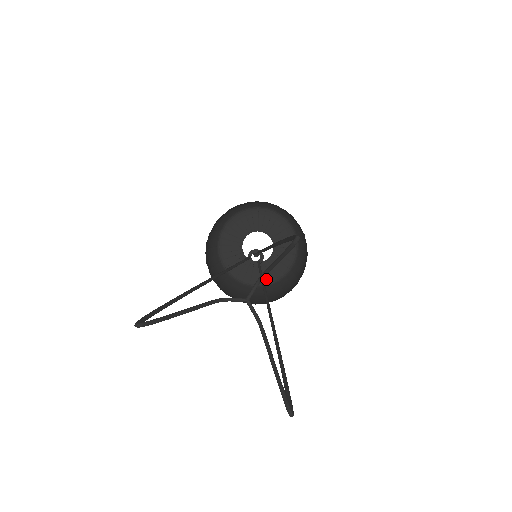
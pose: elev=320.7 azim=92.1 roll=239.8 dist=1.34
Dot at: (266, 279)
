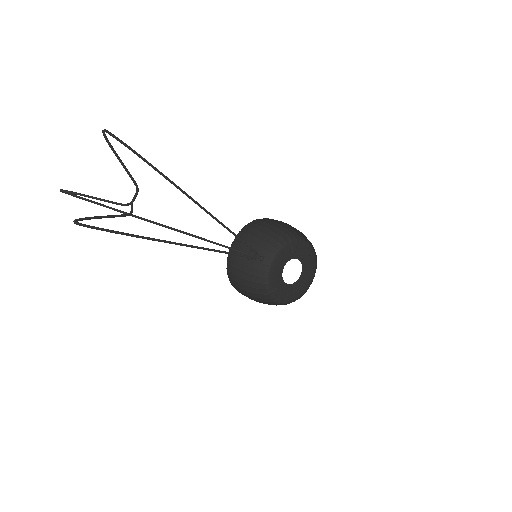
Dot at: (292, 298)
